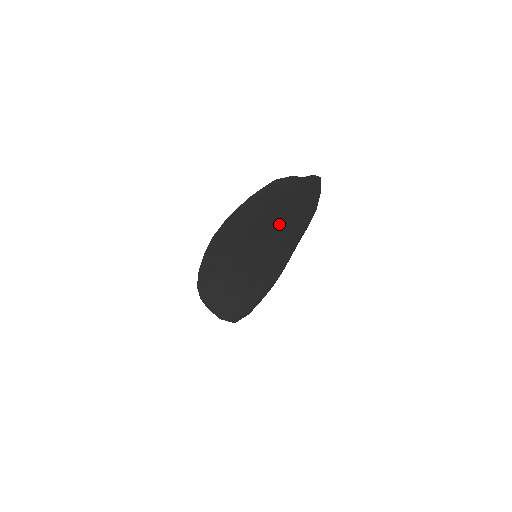
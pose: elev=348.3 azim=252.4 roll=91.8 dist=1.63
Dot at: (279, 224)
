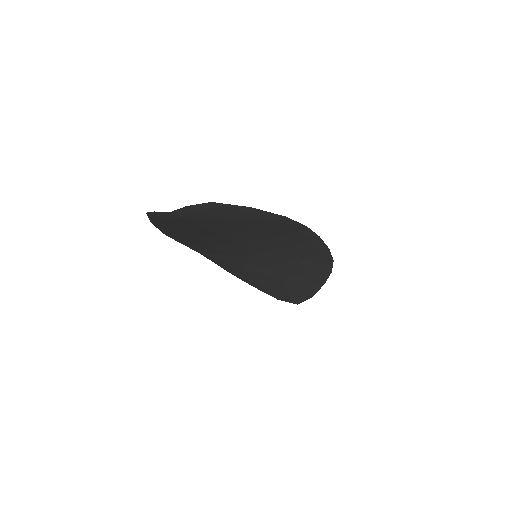
Dot at: (238, 235)
